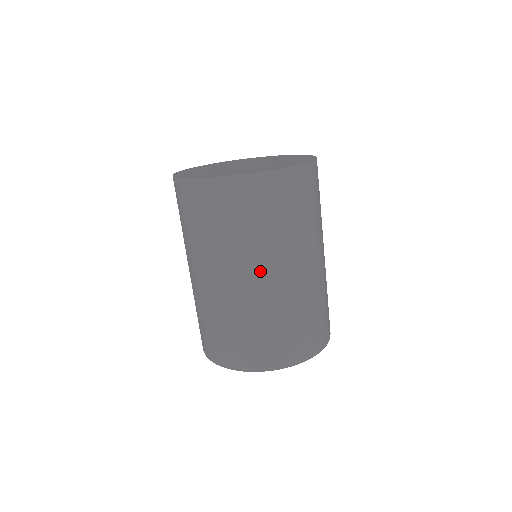
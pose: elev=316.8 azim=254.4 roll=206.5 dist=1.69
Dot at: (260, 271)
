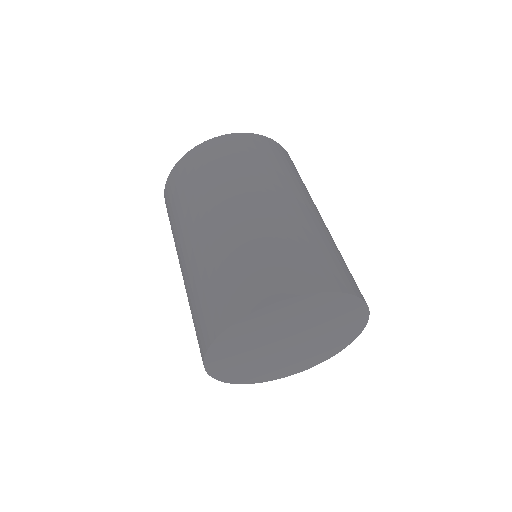
Dot at: (268, 195)
